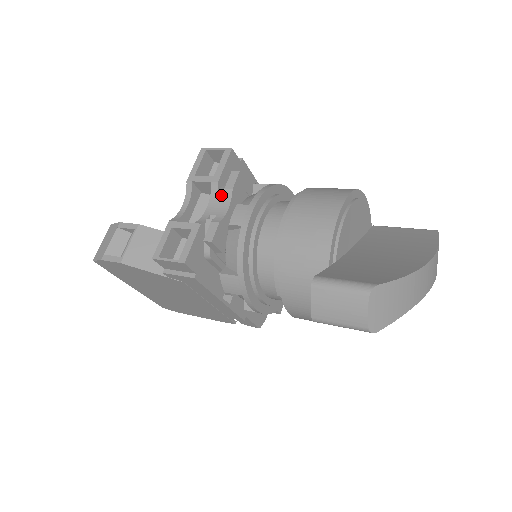
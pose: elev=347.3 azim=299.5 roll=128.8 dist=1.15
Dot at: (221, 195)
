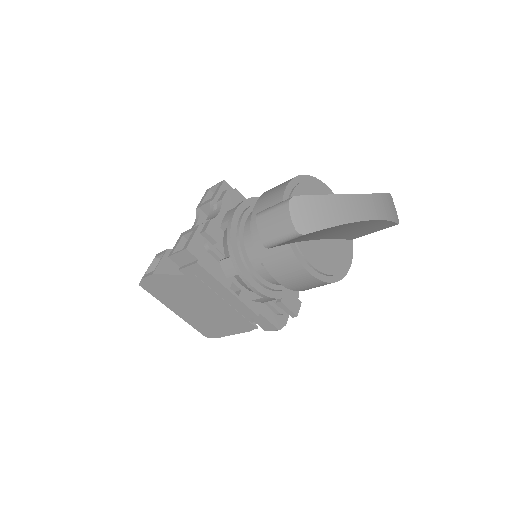
Dot at: (216, 207)
